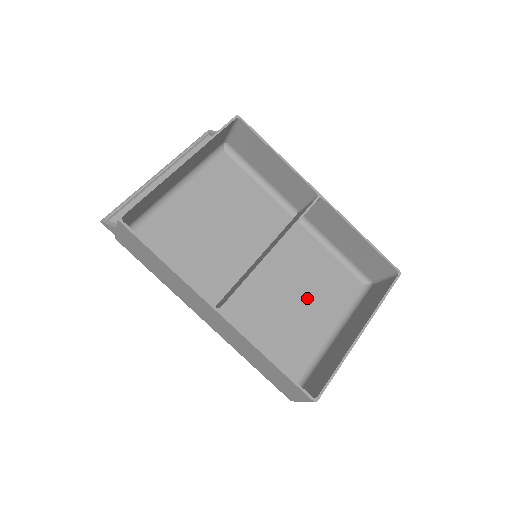
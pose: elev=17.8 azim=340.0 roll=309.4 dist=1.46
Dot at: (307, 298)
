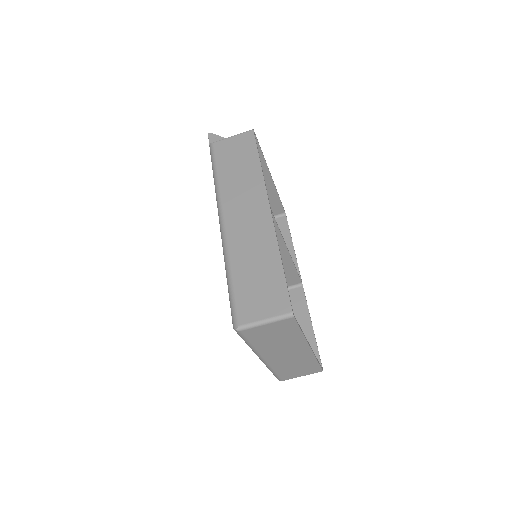
Dot at: occluded
